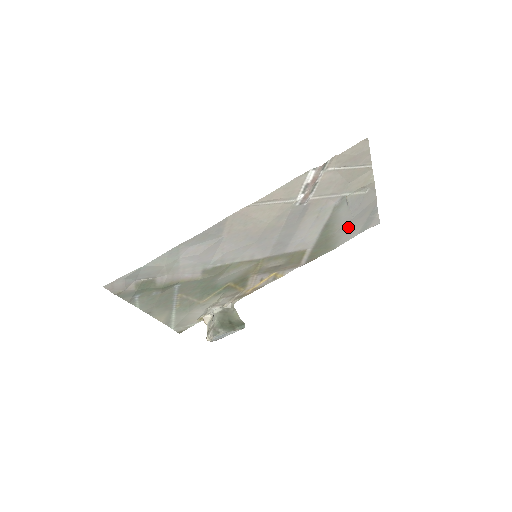
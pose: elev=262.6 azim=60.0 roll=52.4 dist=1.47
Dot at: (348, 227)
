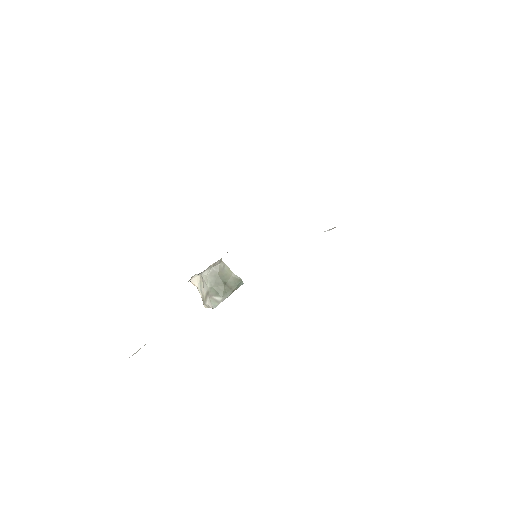
Dot at: occluded
